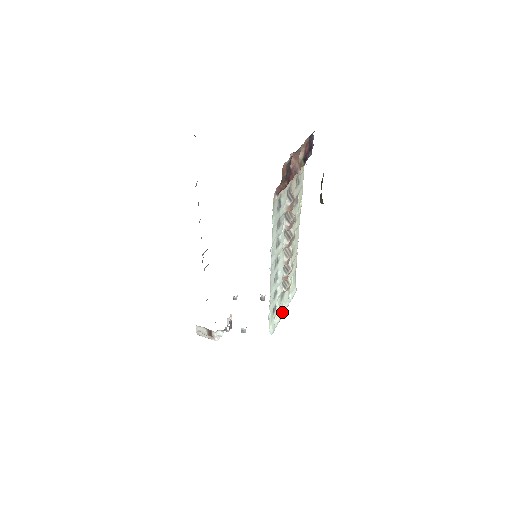
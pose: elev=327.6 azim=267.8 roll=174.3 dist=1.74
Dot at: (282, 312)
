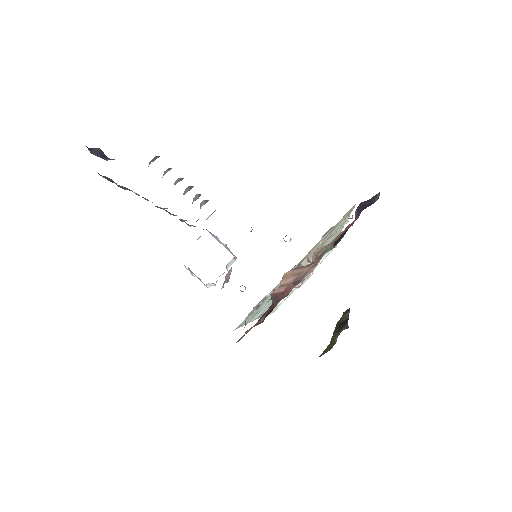
Dot at: occluded
